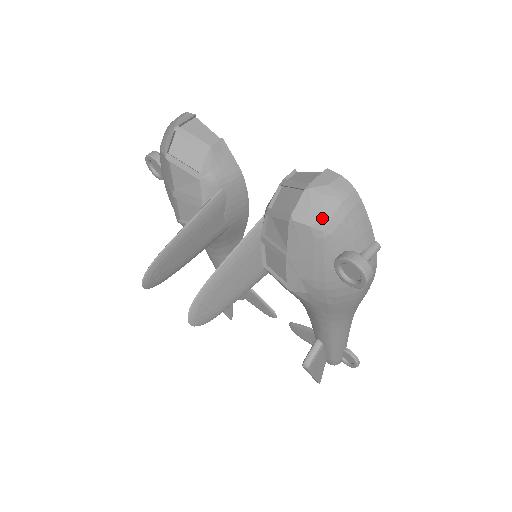
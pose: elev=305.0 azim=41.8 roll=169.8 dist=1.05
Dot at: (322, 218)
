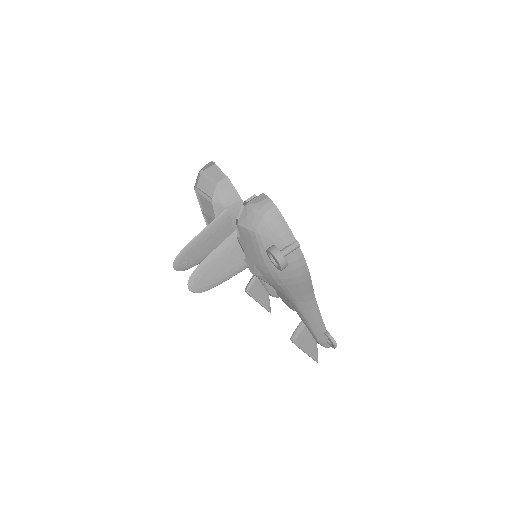
Dot at: (253, 223)
